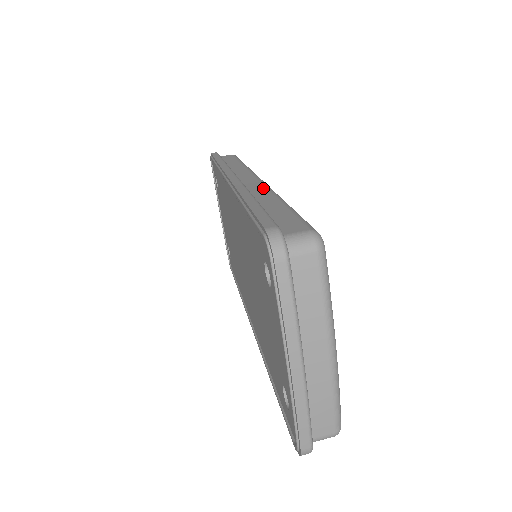
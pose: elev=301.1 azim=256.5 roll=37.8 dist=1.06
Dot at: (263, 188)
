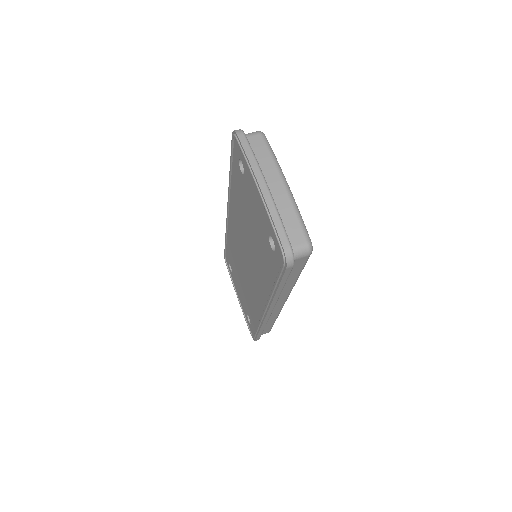
Dot at: occluded
